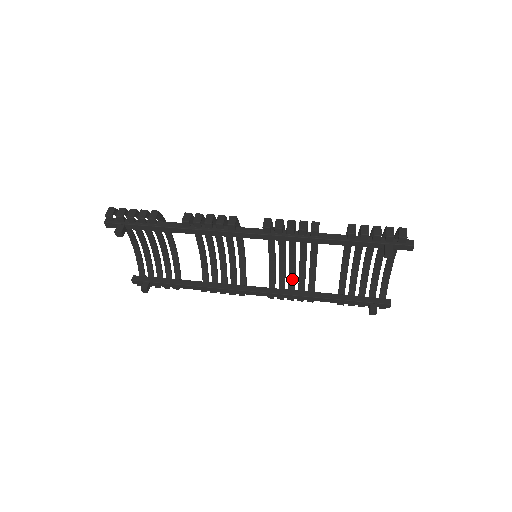
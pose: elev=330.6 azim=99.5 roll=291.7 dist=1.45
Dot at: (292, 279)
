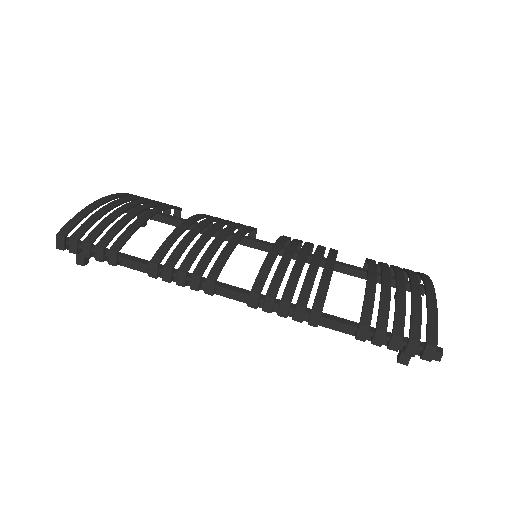
Dot at: occluded
